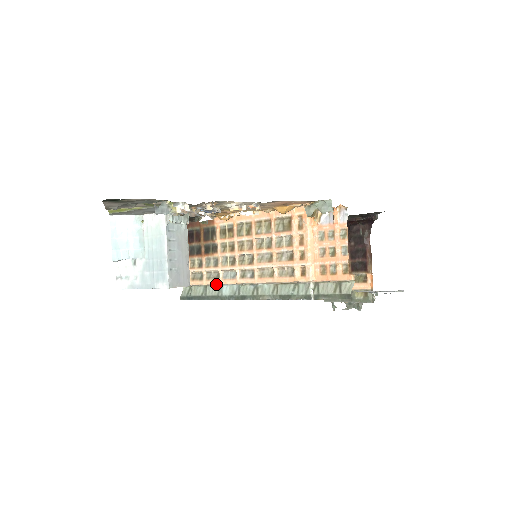
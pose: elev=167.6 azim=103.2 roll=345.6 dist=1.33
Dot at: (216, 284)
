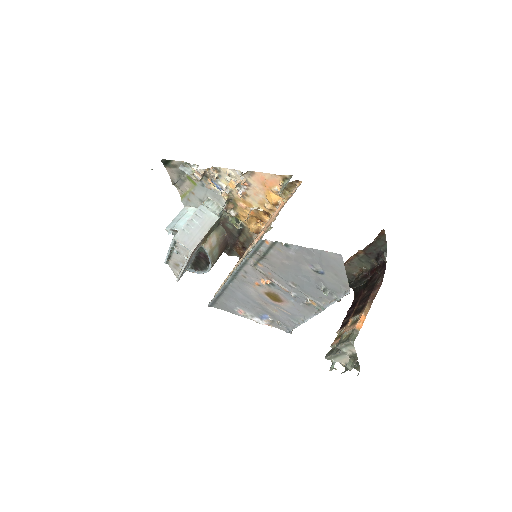
Dot at: (225, 281)
